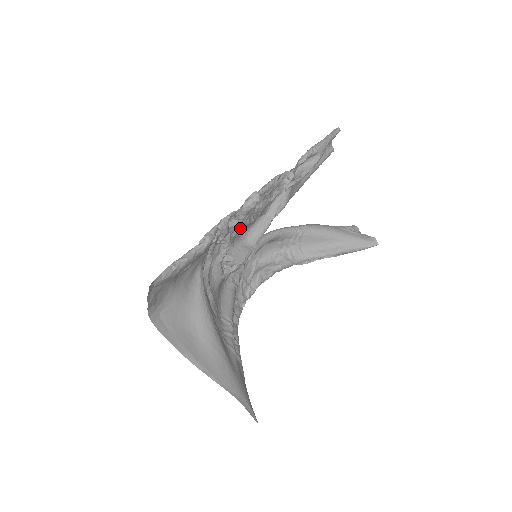
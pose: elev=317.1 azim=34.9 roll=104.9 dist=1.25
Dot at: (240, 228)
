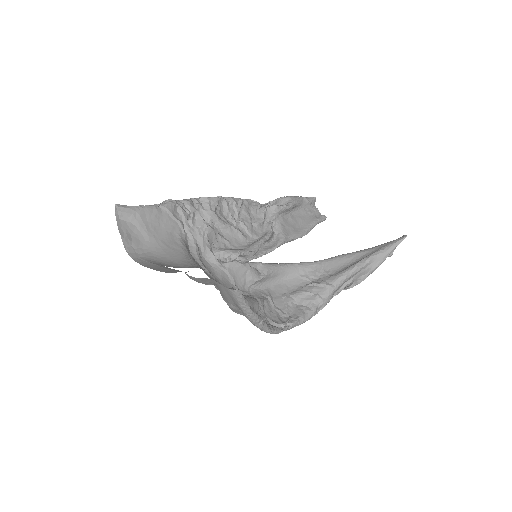
Dot at: (216, 220)
